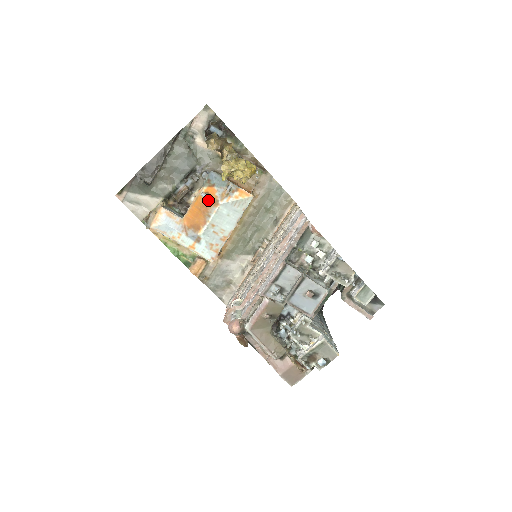
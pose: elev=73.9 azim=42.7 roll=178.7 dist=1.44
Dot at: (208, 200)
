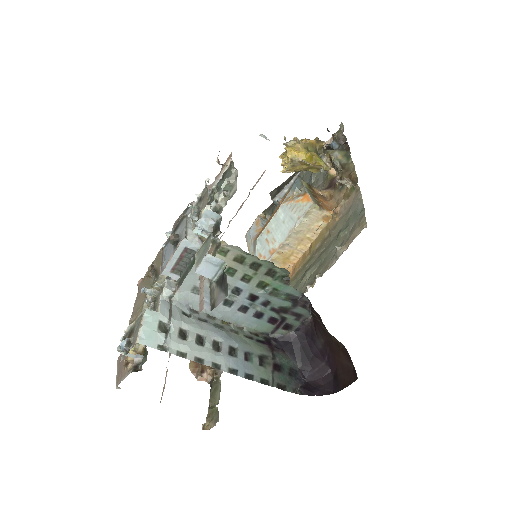
Dot at: occluded
